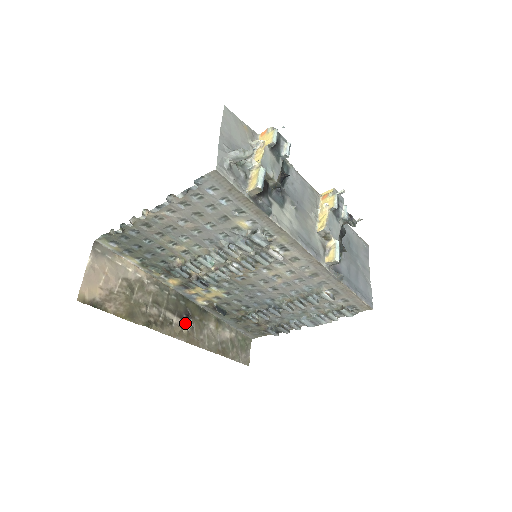
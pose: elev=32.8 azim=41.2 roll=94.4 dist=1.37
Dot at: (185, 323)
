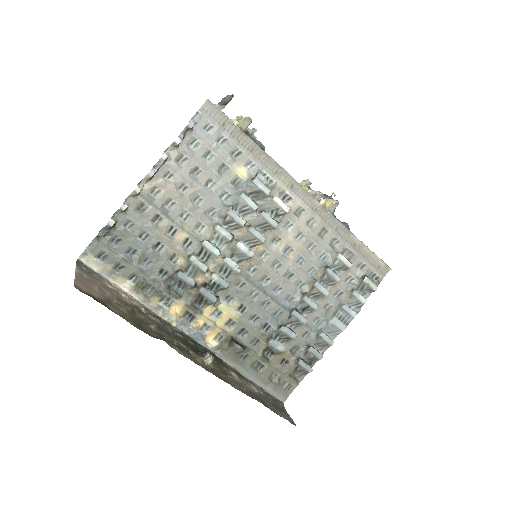
Dot at: (203, 359)
